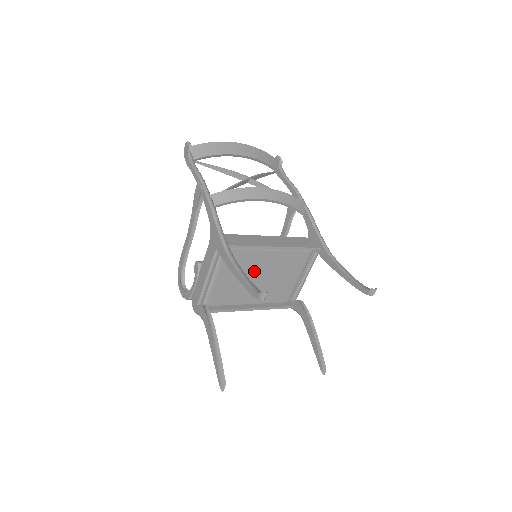
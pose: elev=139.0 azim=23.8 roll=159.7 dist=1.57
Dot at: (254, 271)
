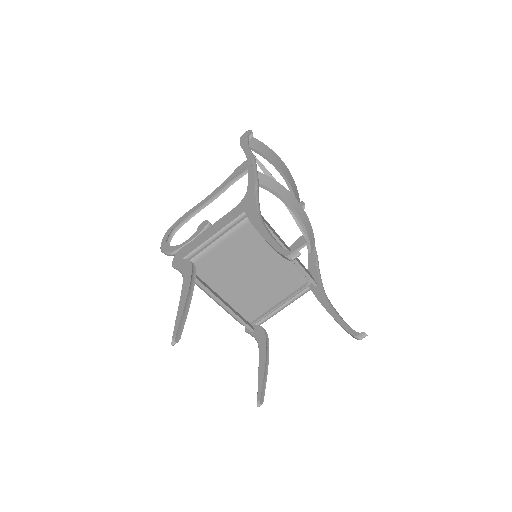
Dot at: (252, 264)
